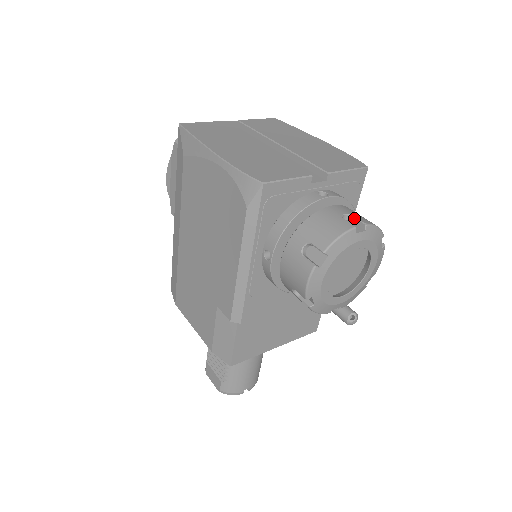
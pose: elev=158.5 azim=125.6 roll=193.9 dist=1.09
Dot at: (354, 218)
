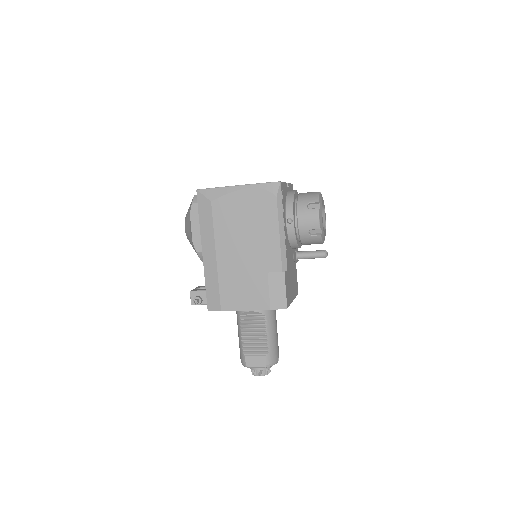
Dot at: occluded
